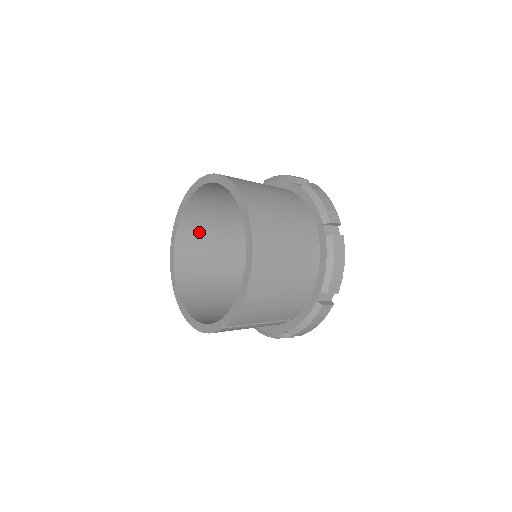
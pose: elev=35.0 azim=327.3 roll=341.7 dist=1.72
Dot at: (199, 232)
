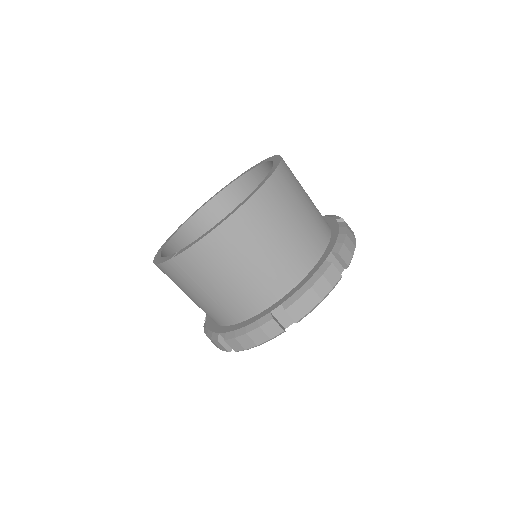
Dot at: occluded
